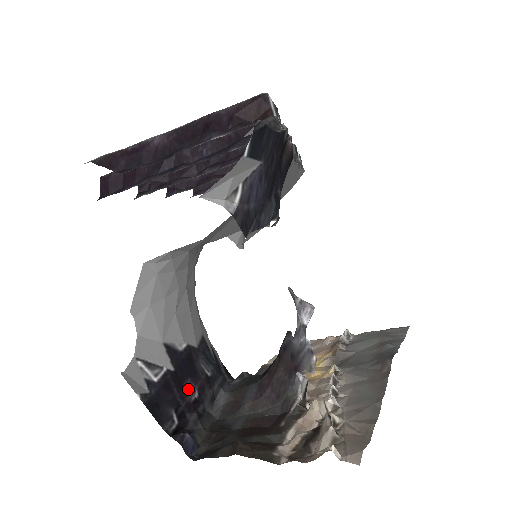
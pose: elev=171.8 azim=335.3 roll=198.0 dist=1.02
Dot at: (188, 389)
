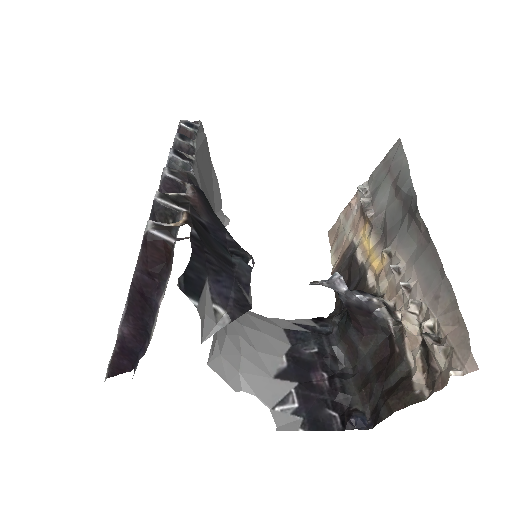
Dot at: (318, 381)
